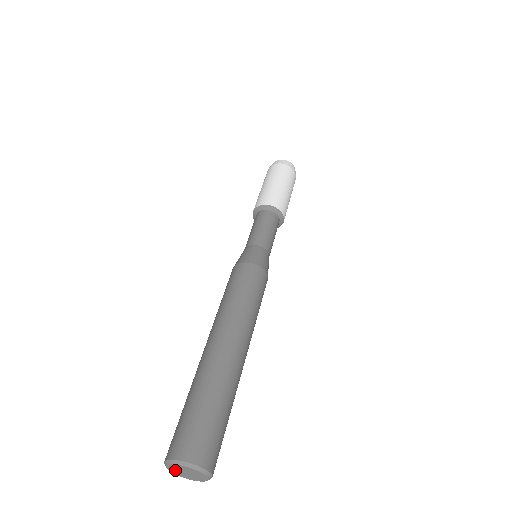
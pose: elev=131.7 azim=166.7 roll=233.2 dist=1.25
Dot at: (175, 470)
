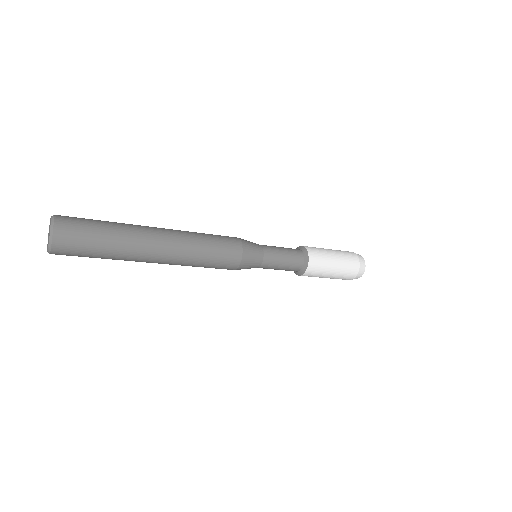
Dot at: occluded
